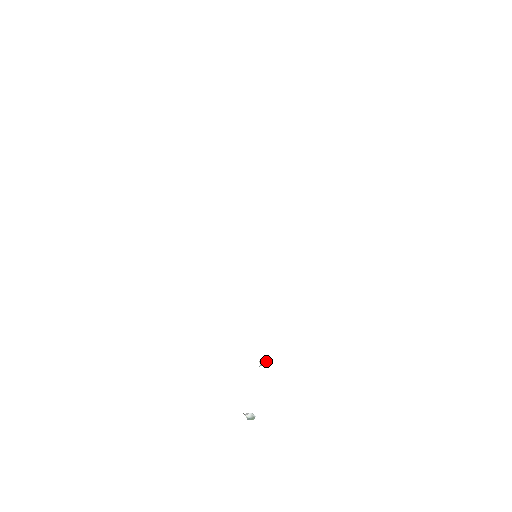
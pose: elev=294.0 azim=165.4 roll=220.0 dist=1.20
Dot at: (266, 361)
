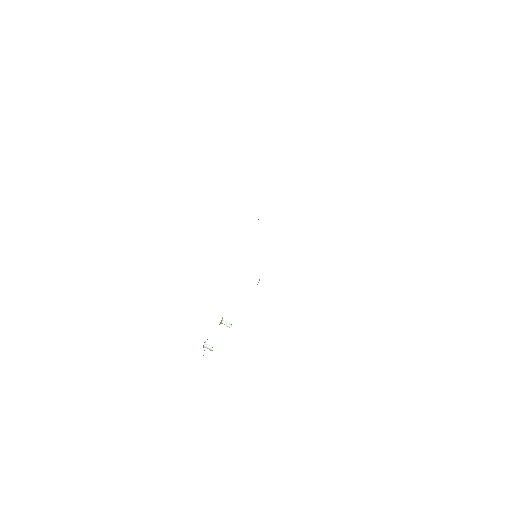
Dot at: (230, 324)
